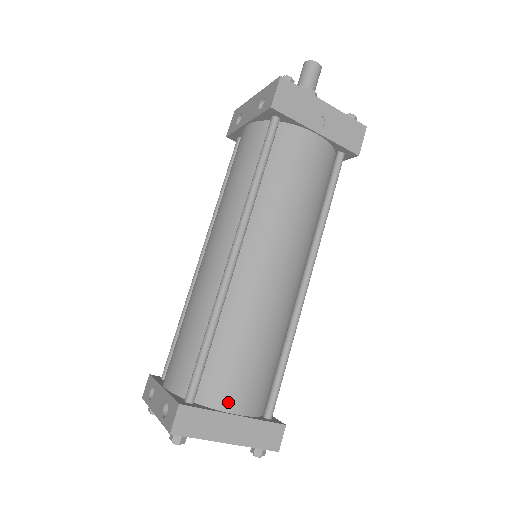
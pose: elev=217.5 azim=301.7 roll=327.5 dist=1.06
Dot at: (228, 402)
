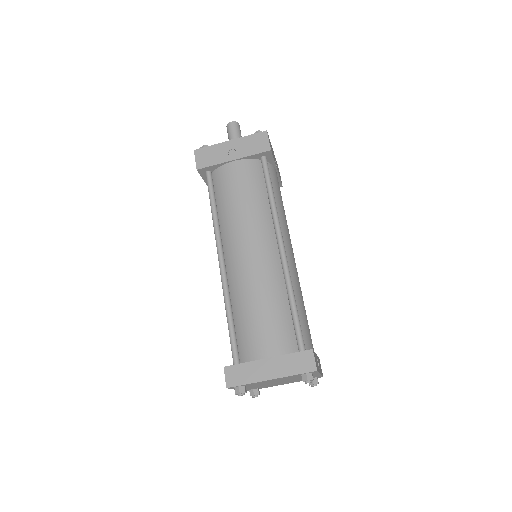
Dot at: (259, 352)
